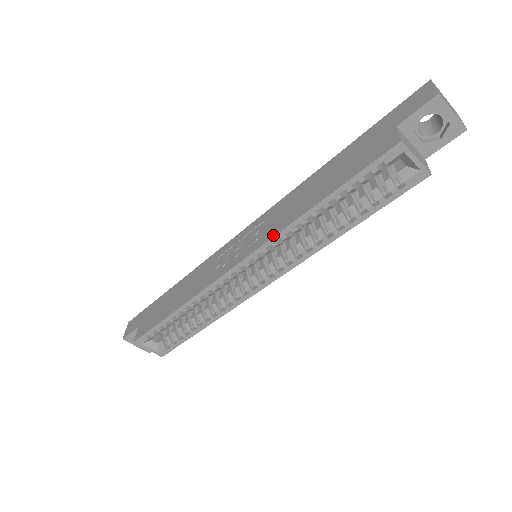
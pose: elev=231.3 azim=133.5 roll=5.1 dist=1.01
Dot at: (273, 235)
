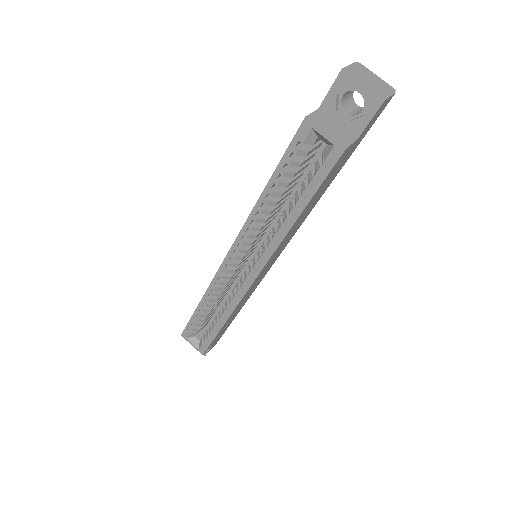
Dot at: (243, 226)
